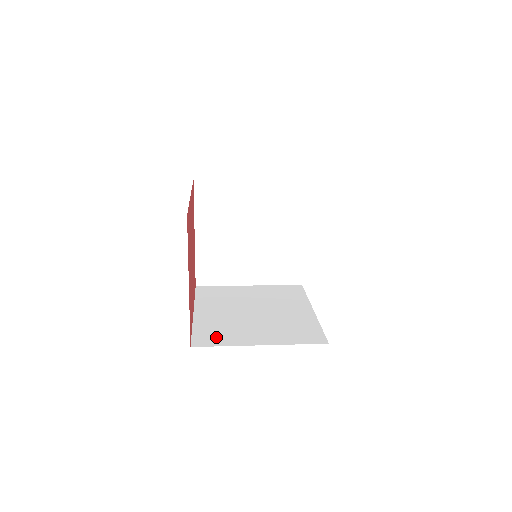
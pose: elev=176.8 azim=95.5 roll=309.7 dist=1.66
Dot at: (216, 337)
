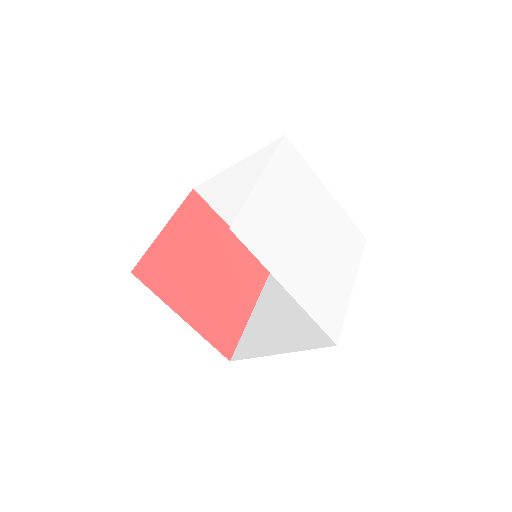
Dot at: occluded
